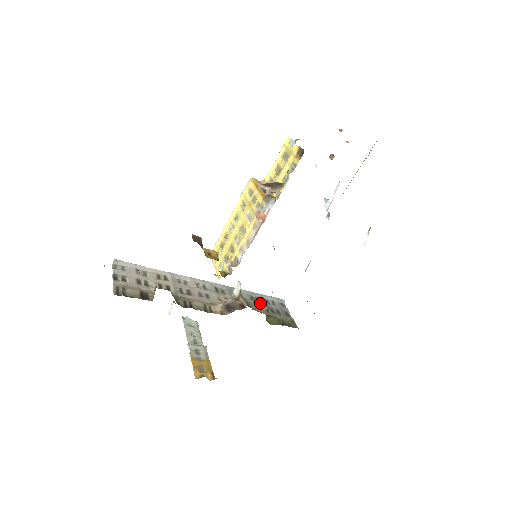
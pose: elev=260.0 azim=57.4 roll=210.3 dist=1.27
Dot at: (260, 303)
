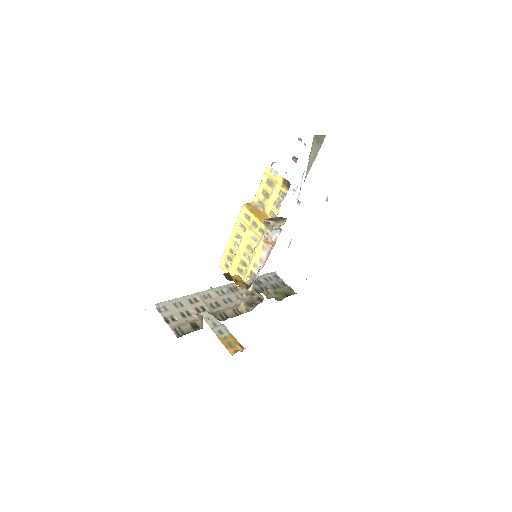
Dot at: (263, 285)
